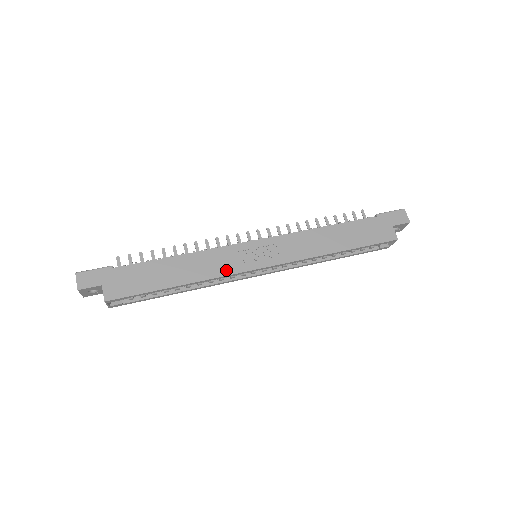
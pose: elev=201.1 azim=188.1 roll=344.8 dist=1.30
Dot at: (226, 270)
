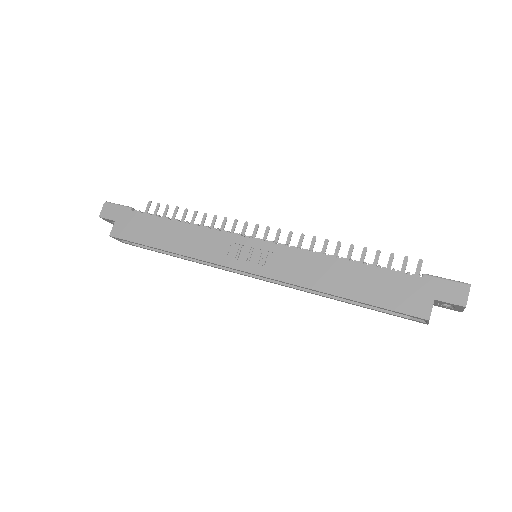
Dot at: (211, 256)
